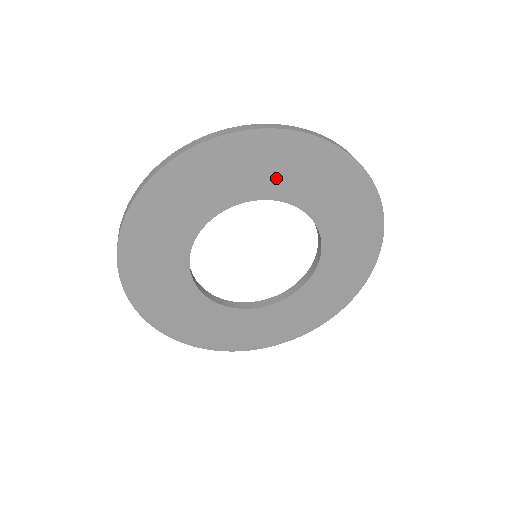
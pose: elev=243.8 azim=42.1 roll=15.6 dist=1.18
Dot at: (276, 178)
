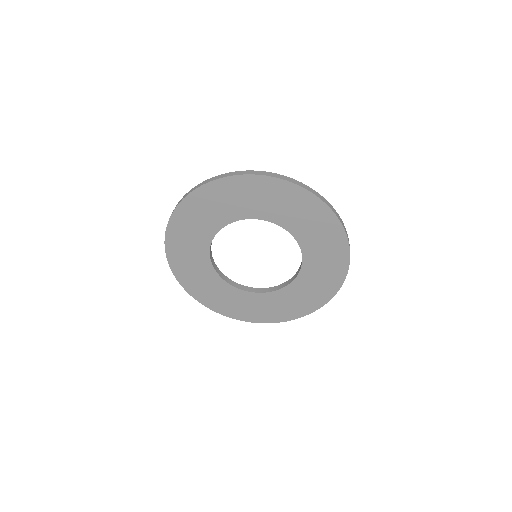
Dot at: (274, 208)
